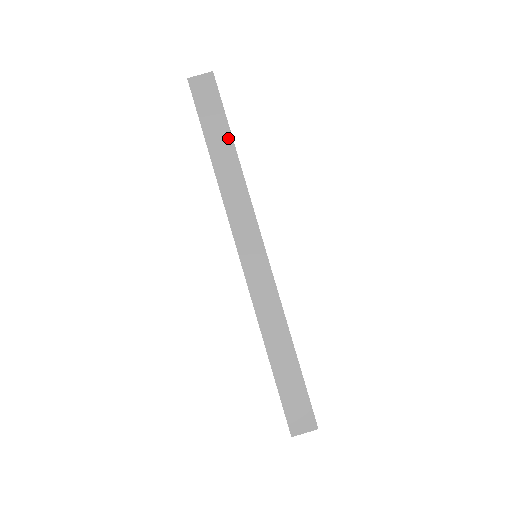
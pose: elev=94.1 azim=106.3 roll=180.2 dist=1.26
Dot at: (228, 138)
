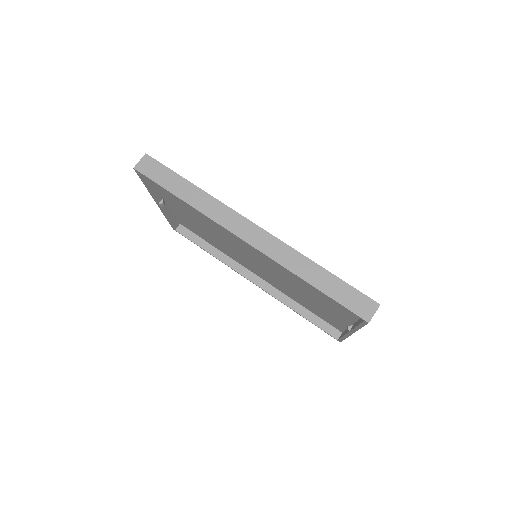
Dot at: (184, 182)
